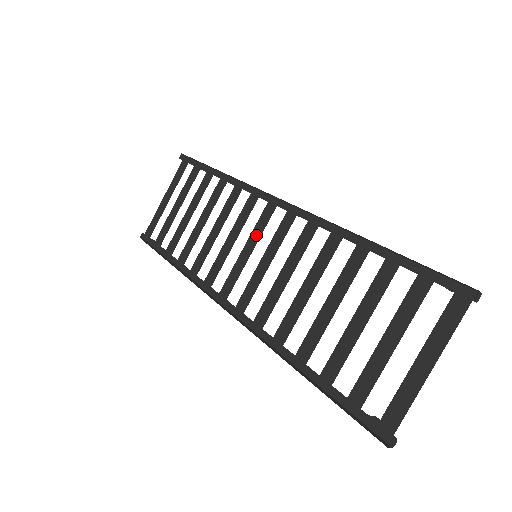
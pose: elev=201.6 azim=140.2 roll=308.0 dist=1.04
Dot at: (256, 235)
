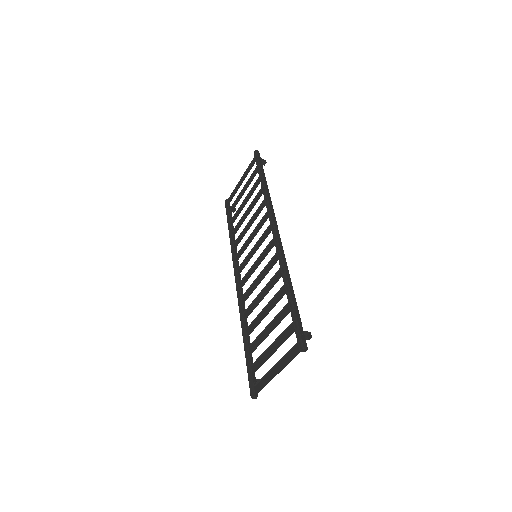
Dot at: (261, 241)
